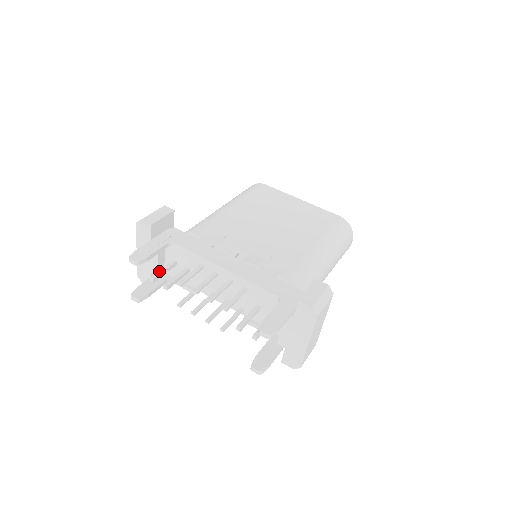
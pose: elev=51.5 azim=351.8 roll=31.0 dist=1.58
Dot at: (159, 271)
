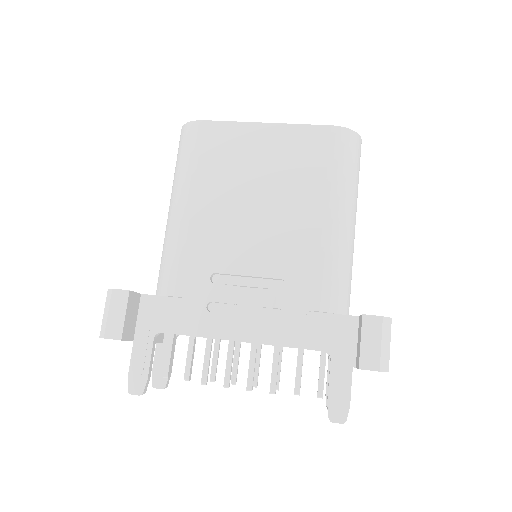
Dot at: (166, 361)
